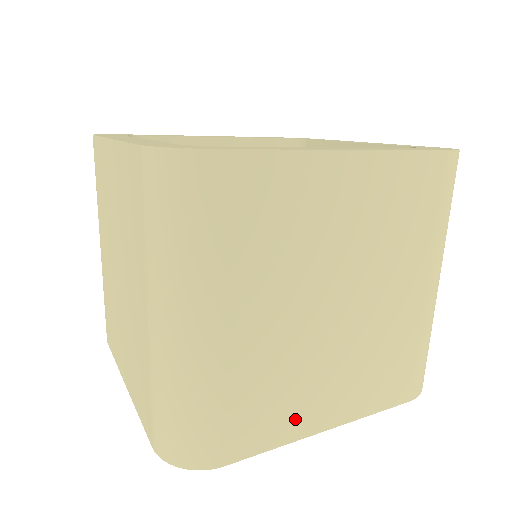
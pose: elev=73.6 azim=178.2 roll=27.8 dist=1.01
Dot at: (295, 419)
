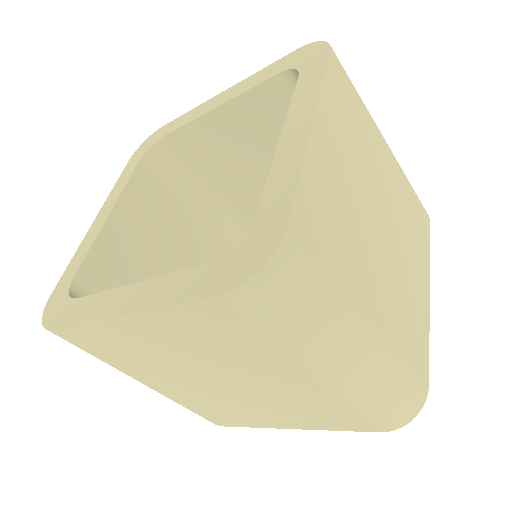
Dot at: (421, 313)
